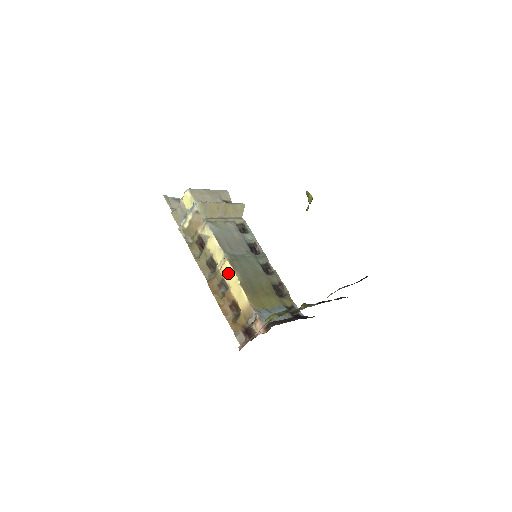
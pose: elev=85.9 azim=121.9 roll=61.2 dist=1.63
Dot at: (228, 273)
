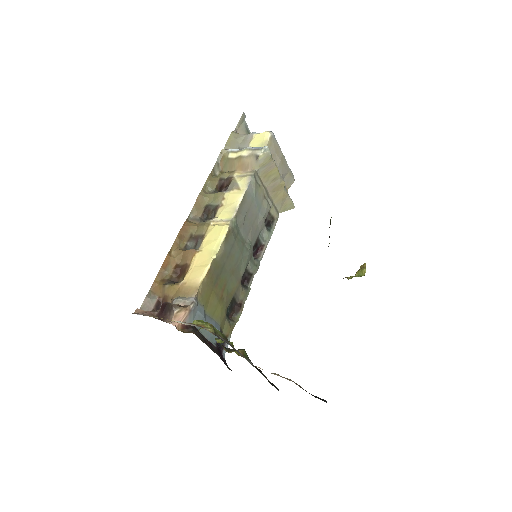
Dot at: (215, 237)
